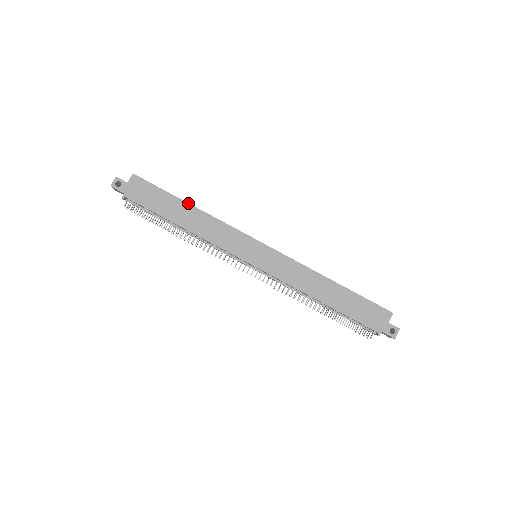
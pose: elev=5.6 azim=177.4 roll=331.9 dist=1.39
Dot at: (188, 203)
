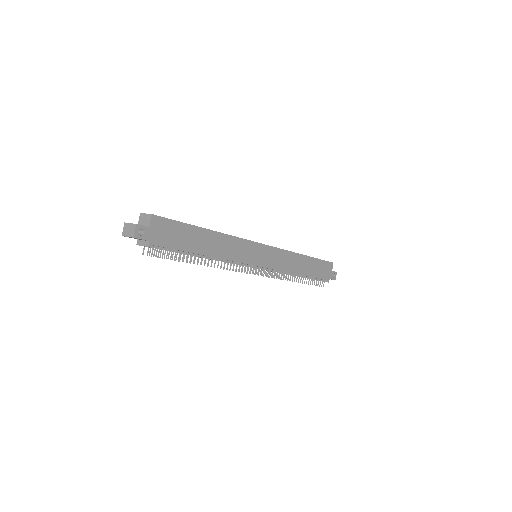
Dot at: (207, 229)
